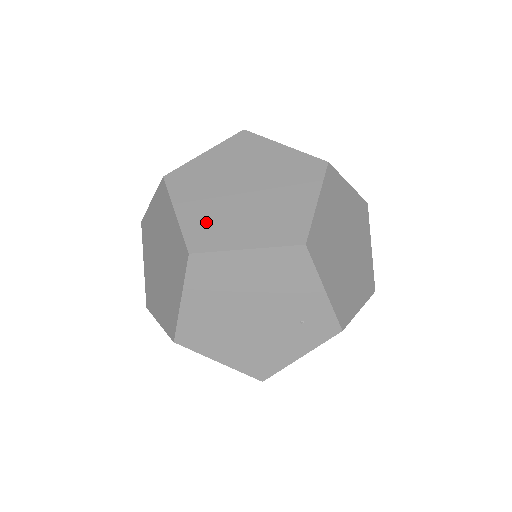
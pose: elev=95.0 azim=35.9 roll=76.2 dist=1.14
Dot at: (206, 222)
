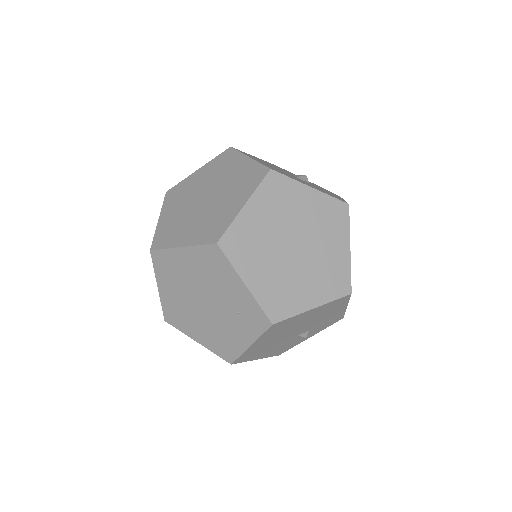
Dot at: (170, 226)
